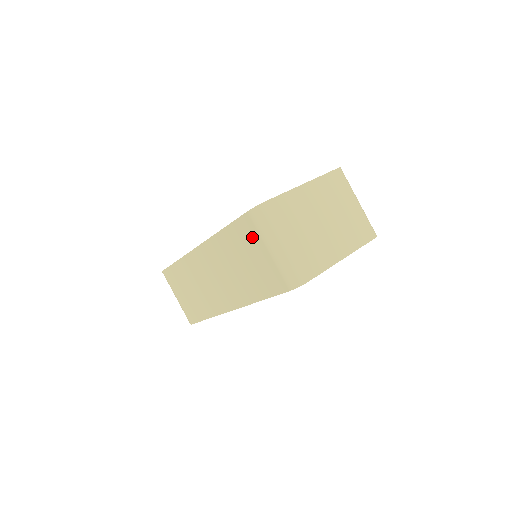
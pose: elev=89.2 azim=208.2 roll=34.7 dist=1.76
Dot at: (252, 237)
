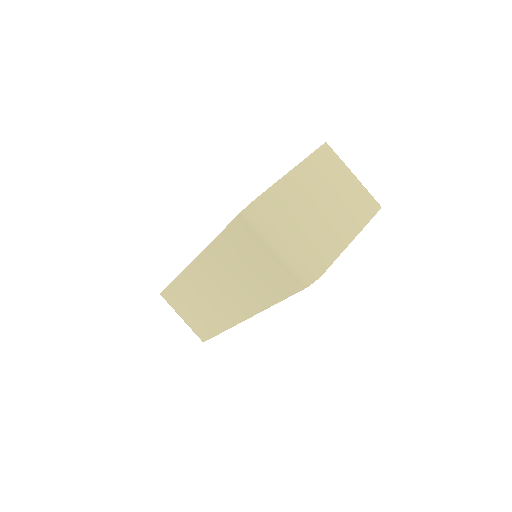
Dot at: (251, 239)
